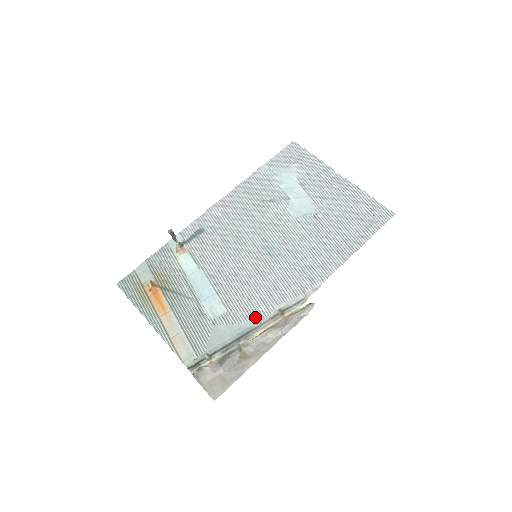
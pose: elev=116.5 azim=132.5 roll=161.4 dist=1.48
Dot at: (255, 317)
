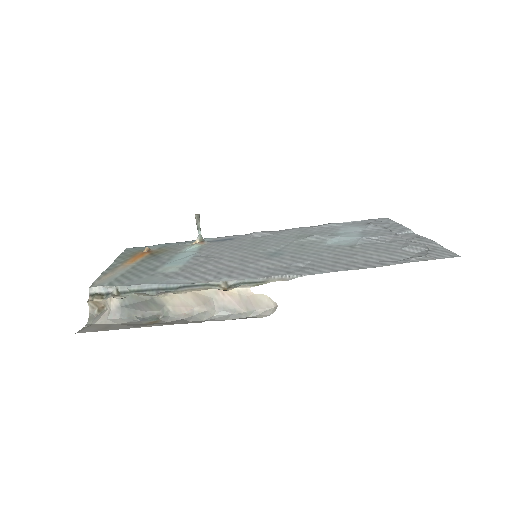
Dot at: (194, 279)
